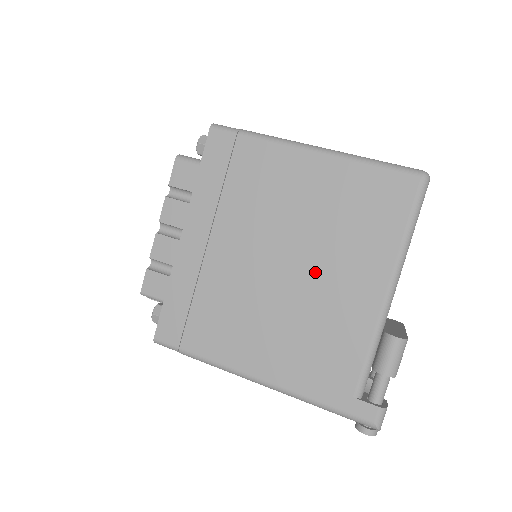
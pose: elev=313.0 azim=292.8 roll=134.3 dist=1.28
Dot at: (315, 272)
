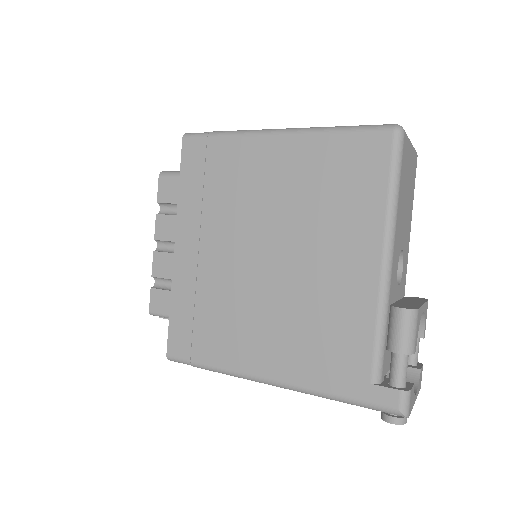
Dot at: (305, 256)
